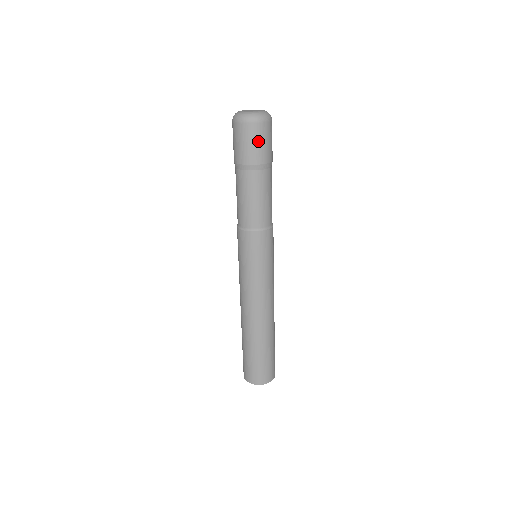
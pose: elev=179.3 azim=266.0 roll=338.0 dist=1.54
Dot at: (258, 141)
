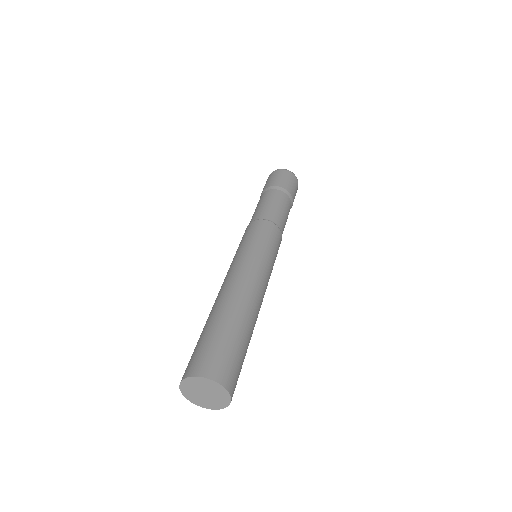
Dot at: (277, 177)
